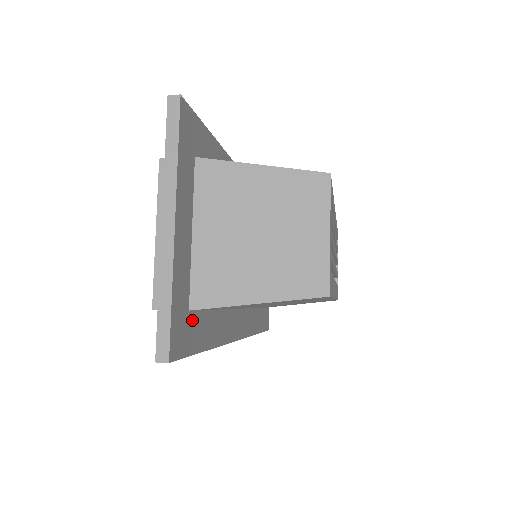
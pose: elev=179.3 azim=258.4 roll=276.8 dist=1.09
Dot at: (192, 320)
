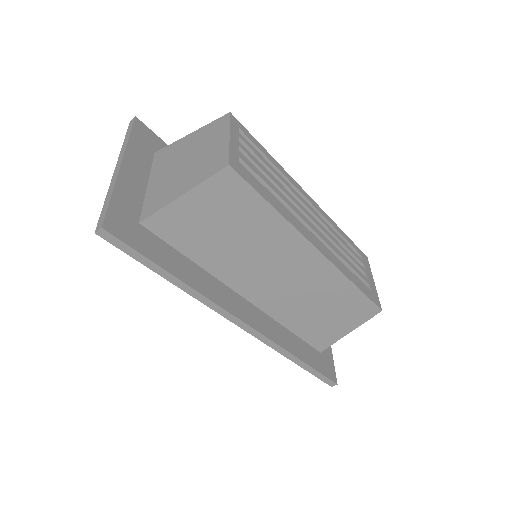
Dot at: (145, 234)
